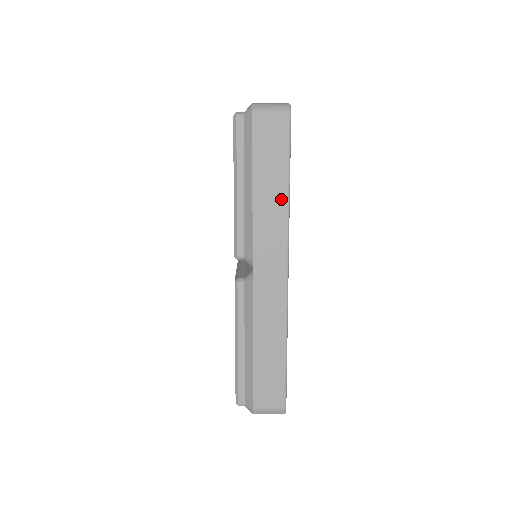
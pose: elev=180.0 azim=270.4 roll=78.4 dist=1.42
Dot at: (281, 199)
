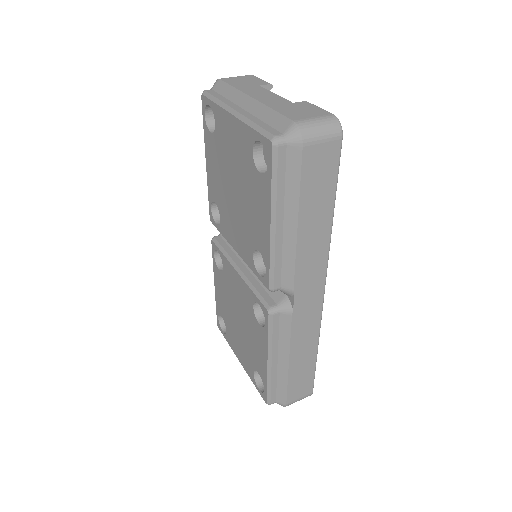
Dot at: (325, 227)
